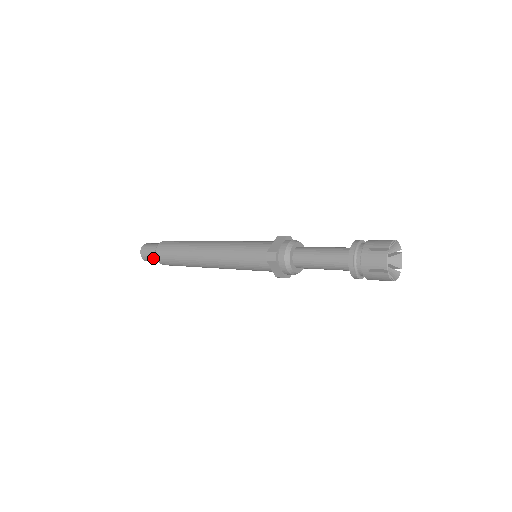
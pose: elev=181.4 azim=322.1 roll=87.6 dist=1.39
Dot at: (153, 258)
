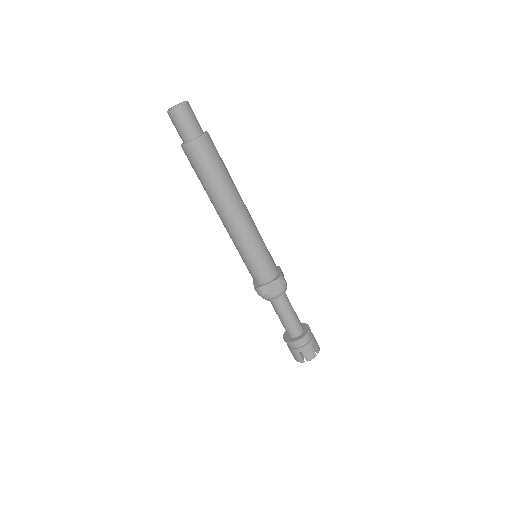
Dot at: (179, 134)
